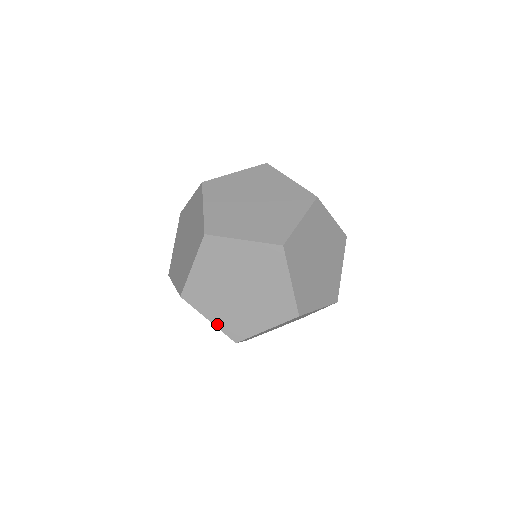
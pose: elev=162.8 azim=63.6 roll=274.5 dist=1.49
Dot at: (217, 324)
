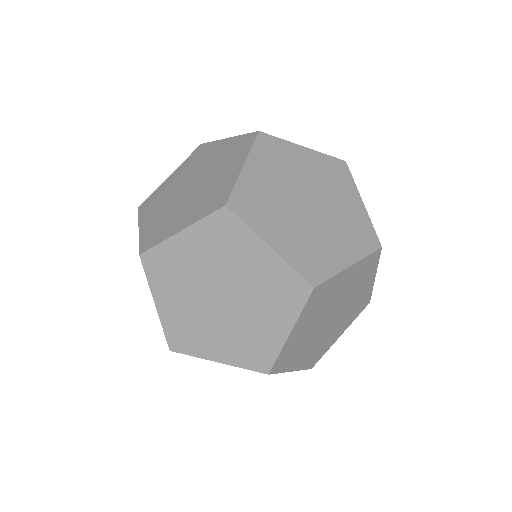
Dot at: occluded
